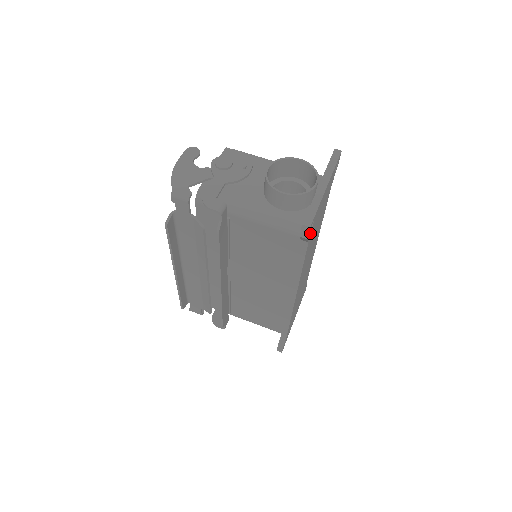
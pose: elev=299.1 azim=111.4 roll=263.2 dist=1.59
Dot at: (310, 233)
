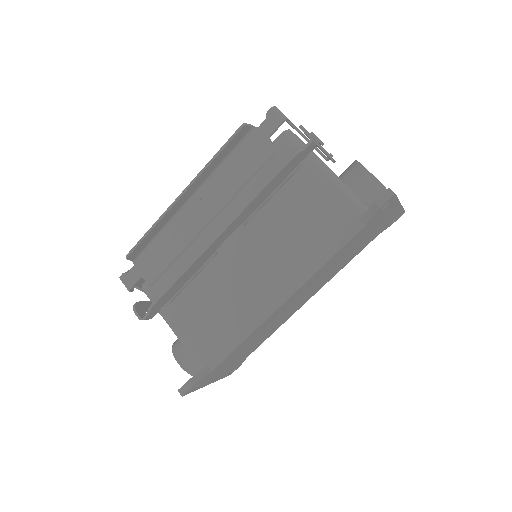
Dot at: (377, 214)
